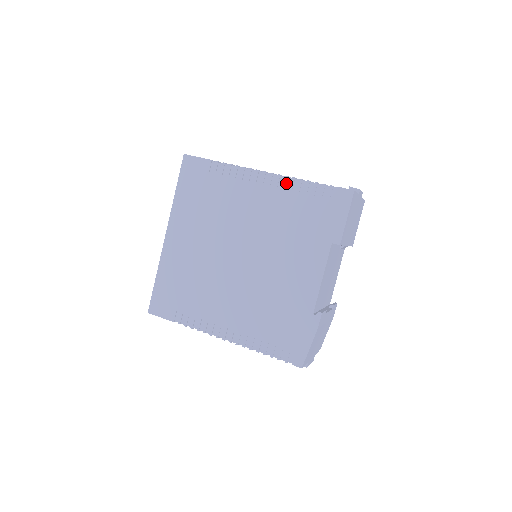
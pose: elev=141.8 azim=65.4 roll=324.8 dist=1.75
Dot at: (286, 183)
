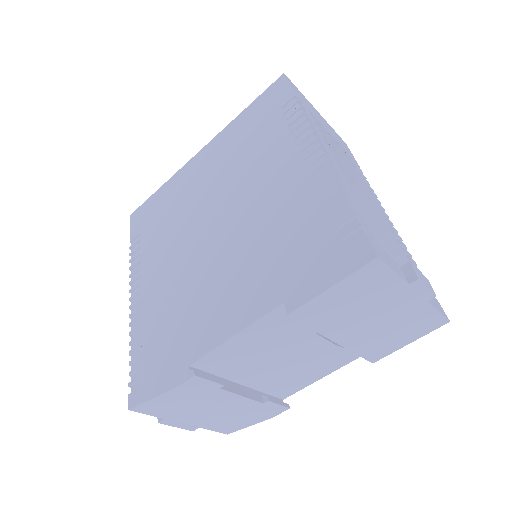
Dot at: (324, 177)
